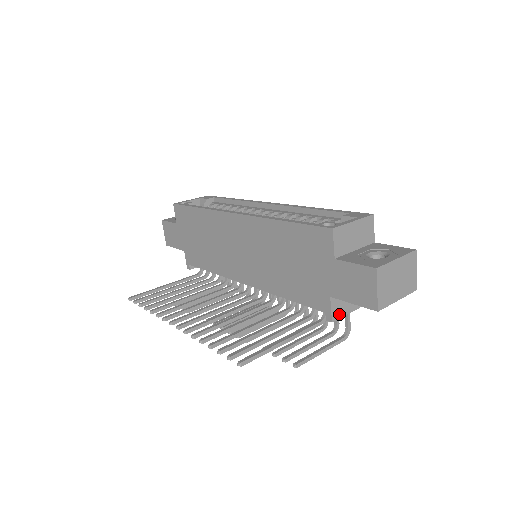
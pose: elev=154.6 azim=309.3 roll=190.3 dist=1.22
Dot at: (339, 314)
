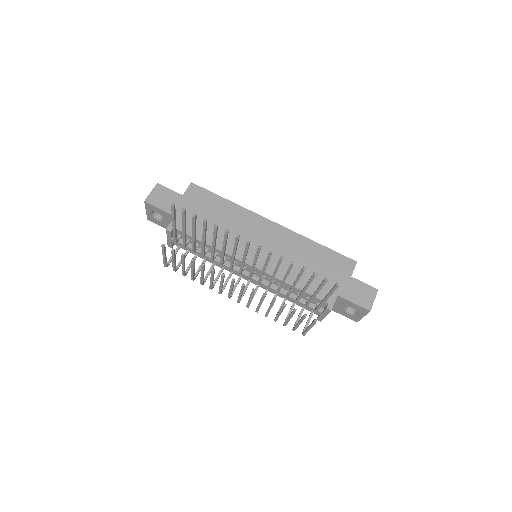
Dot at: occluded
